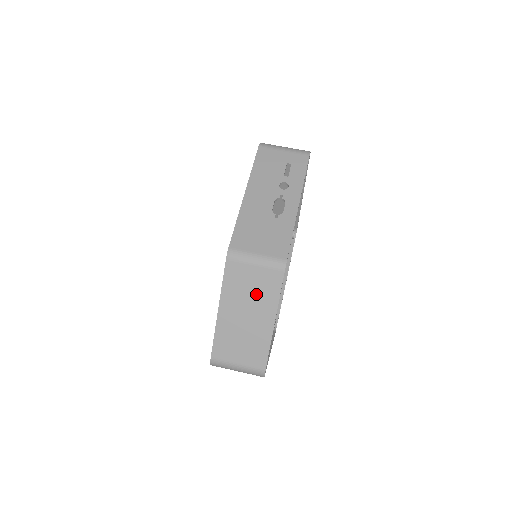
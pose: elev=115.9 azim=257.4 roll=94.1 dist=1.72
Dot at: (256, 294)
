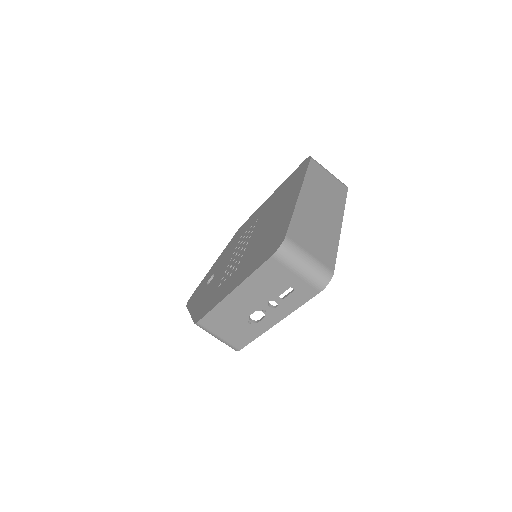
Dot at: occluded
